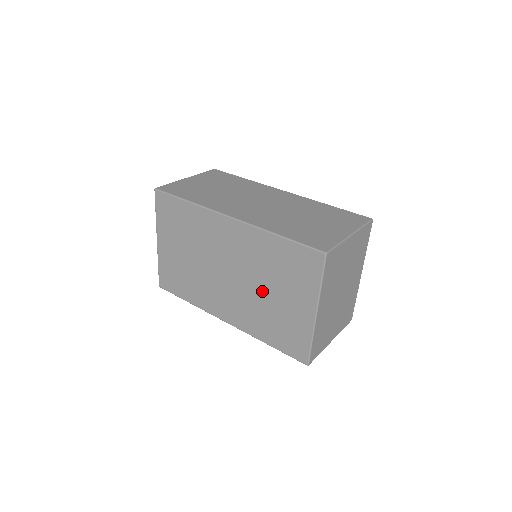
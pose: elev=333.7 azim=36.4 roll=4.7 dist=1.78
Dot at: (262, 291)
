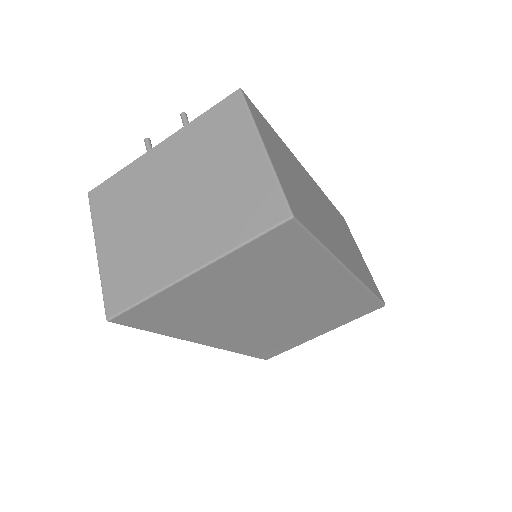
Dot at: (296, 324)
